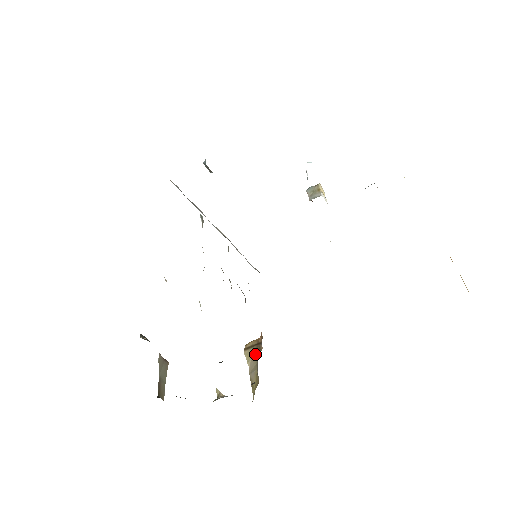
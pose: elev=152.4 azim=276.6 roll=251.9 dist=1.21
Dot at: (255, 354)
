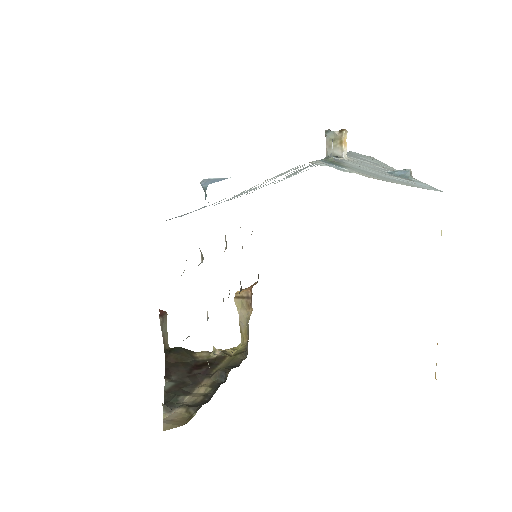
Dot at: (245, 309)
